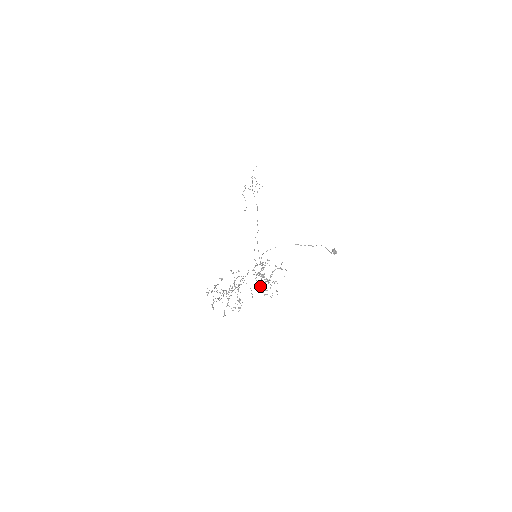
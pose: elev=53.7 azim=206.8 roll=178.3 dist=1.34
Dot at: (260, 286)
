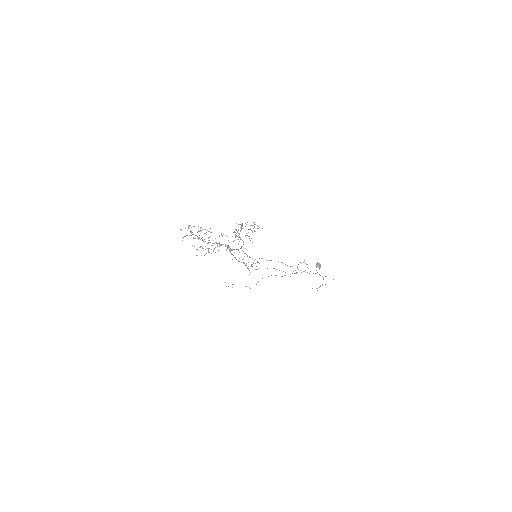
Dot at: (232, 249)
